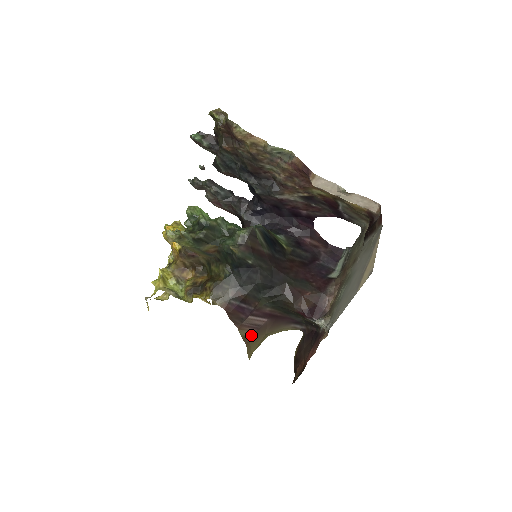
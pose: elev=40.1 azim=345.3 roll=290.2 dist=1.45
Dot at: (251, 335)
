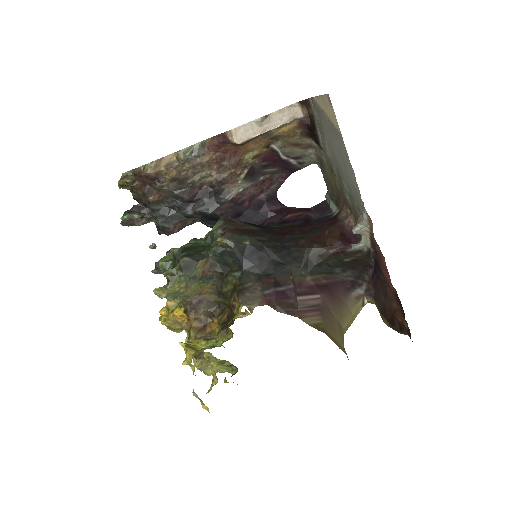
Dot at: (320, 321)
